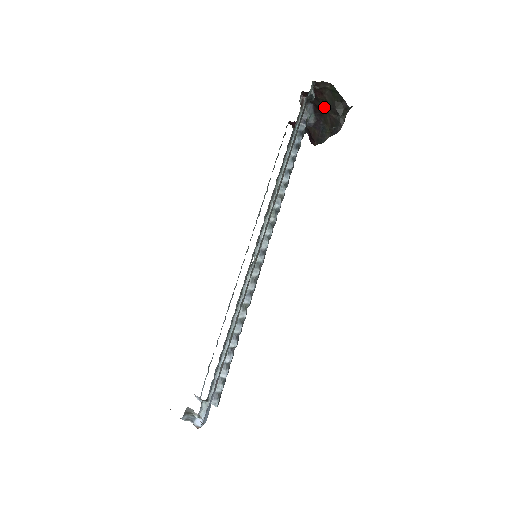
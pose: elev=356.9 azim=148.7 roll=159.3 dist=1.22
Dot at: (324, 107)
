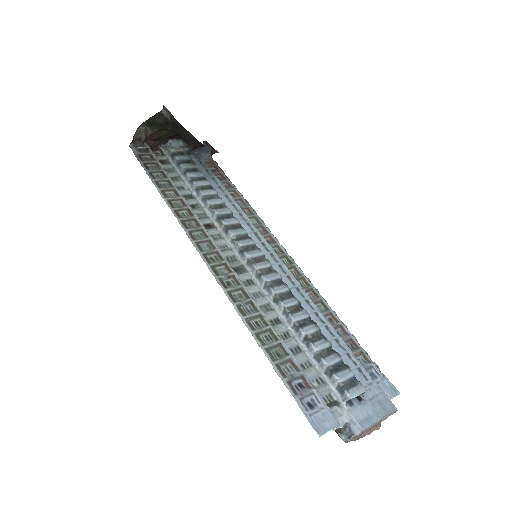
Dot at: (167, 133)
